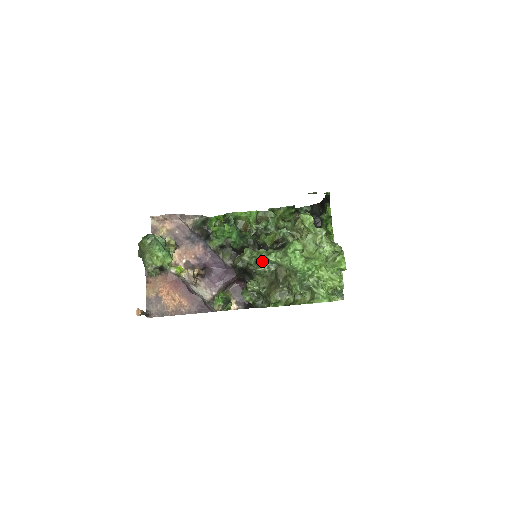
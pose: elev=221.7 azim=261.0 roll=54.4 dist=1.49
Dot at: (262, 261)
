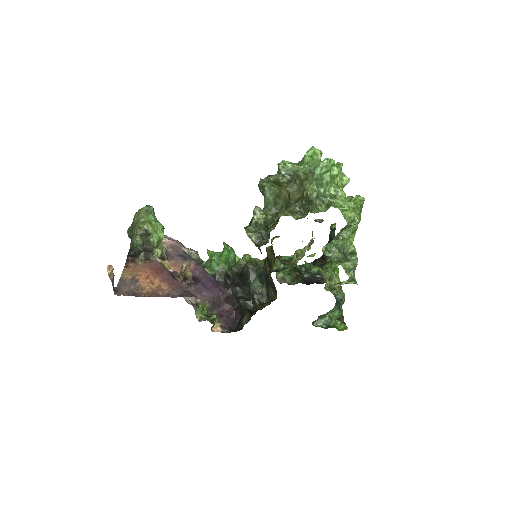
Dot at: (276, 174)
